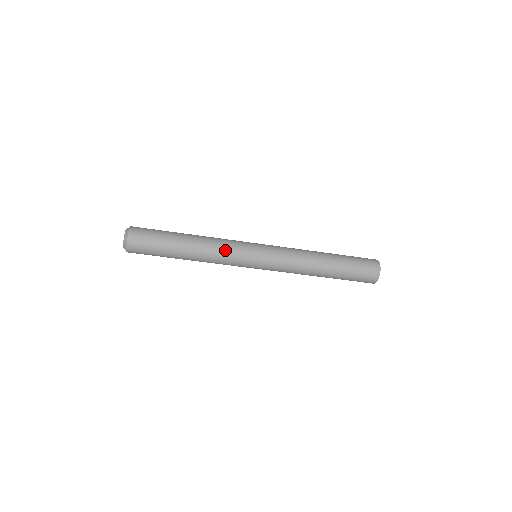
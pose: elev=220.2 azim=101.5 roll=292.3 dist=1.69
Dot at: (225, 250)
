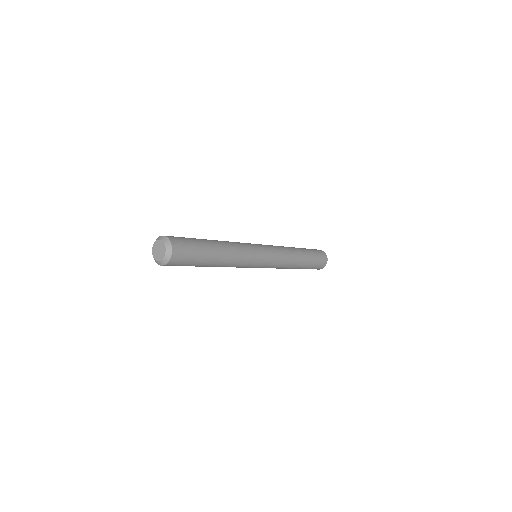
Dot at: (244, 260)
